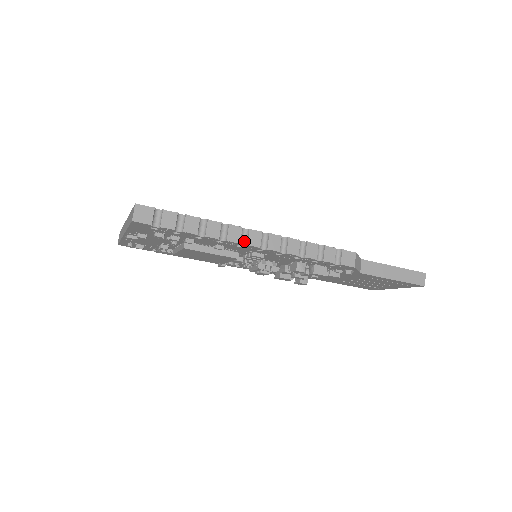
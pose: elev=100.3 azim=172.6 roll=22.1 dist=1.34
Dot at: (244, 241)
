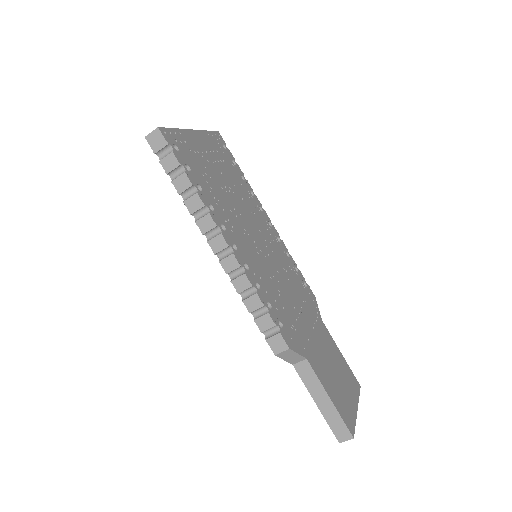
Dot at: (210, 236)
